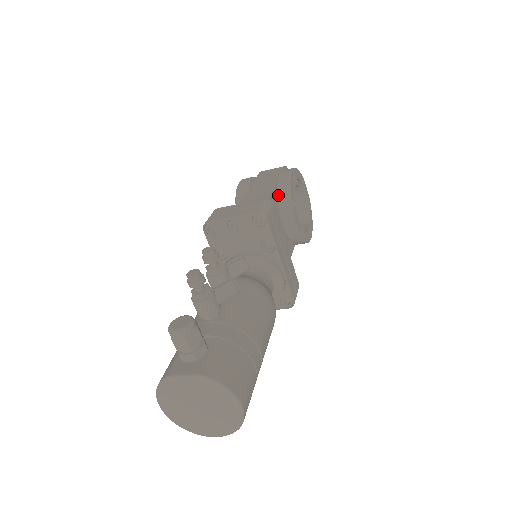
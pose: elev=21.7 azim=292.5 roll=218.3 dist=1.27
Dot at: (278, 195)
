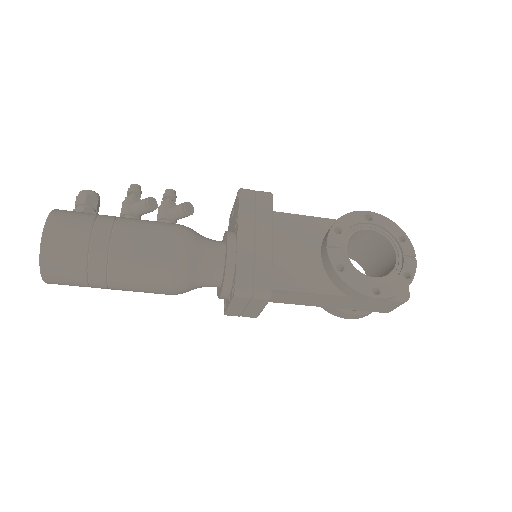
Dot at: occluded
